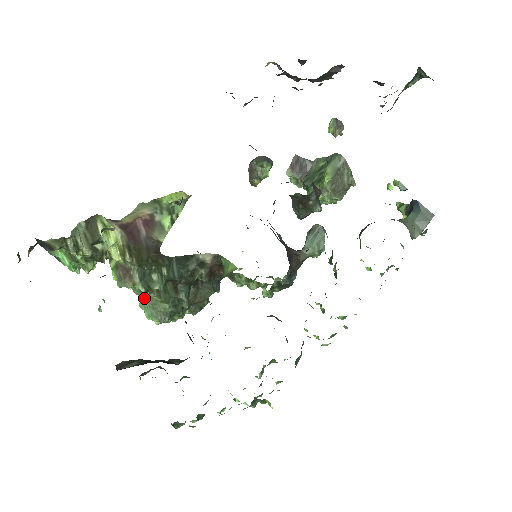
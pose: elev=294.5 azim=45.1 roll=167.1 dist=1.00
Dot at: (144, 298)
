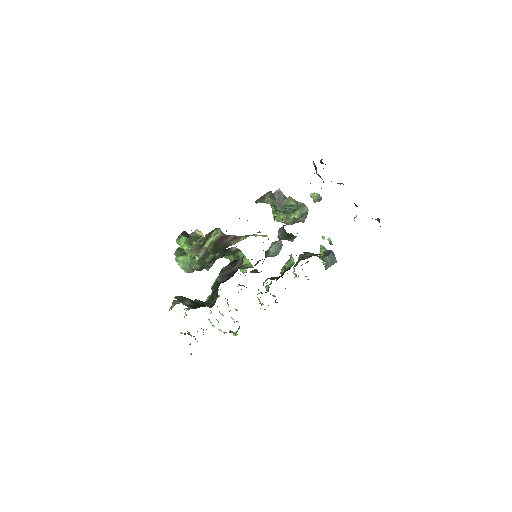
Dot at: (187, 258)
